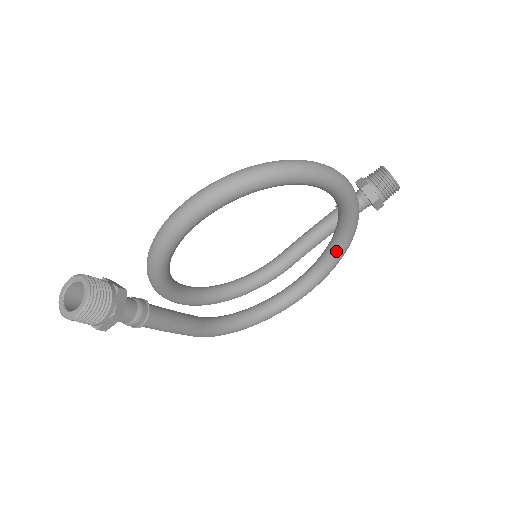
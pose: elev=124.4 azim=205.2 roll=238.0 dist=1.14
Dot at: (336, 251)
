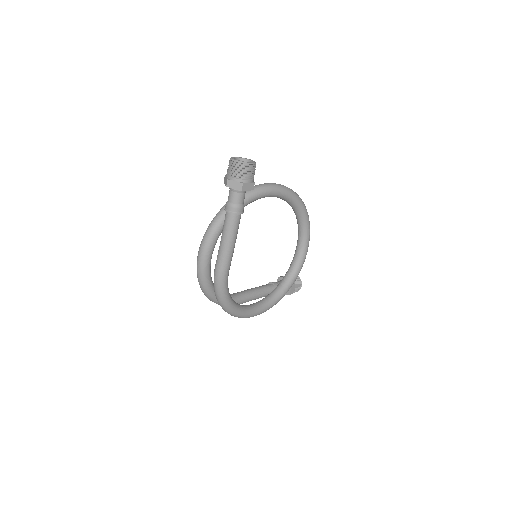
Dot at: (282, 290)
